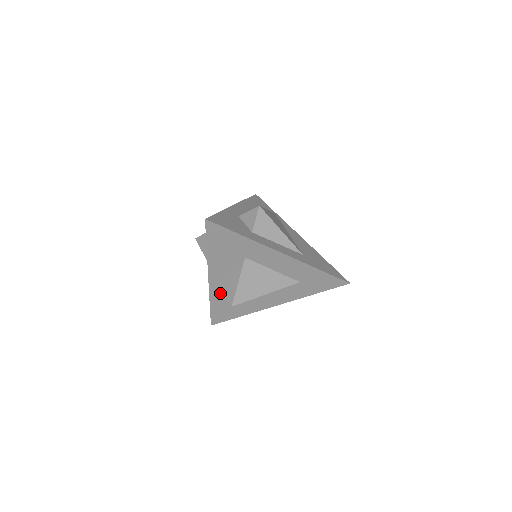
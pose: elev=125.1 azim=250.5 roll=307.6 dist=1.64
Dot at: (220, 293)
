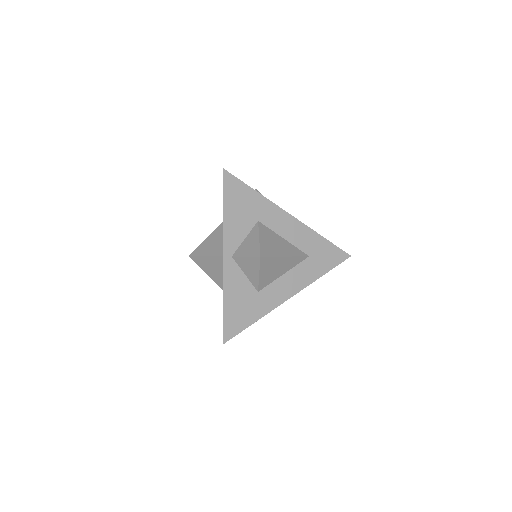
Dot at: (234, 280)
